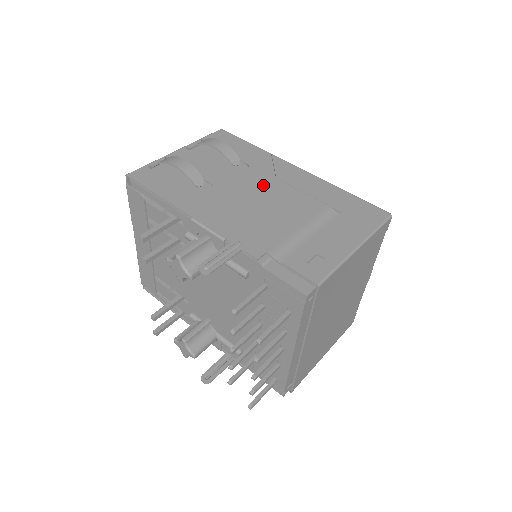
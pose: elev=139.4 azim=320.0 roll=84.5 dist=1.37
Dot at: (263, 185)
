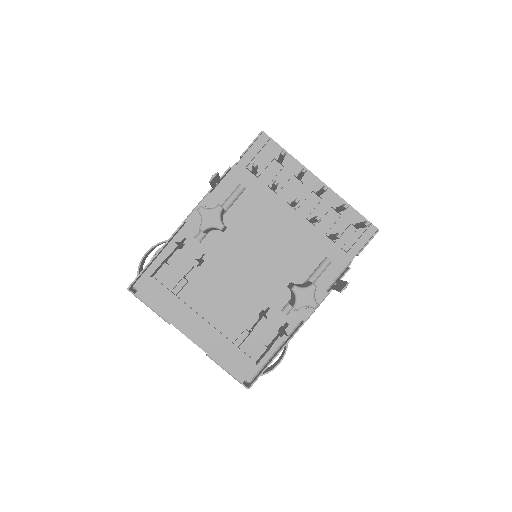
Dot at: occluded
